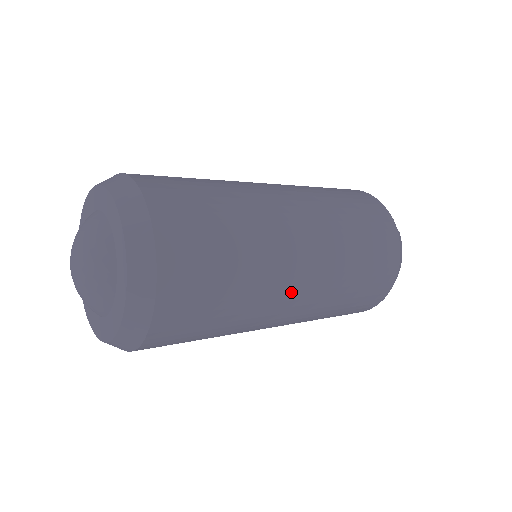
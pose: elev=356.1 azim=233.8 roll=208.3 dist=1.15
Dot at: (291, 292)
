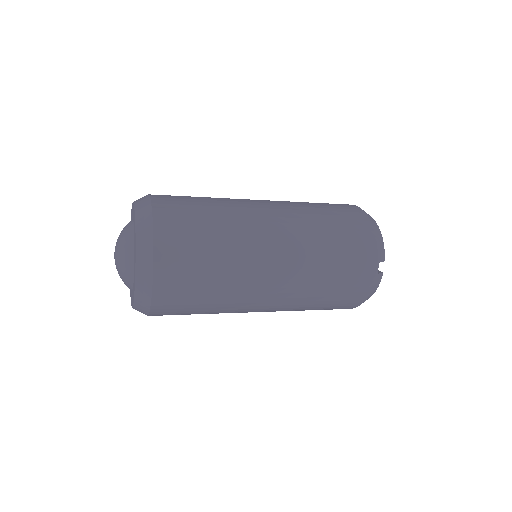
Dot at: (256, 308)
